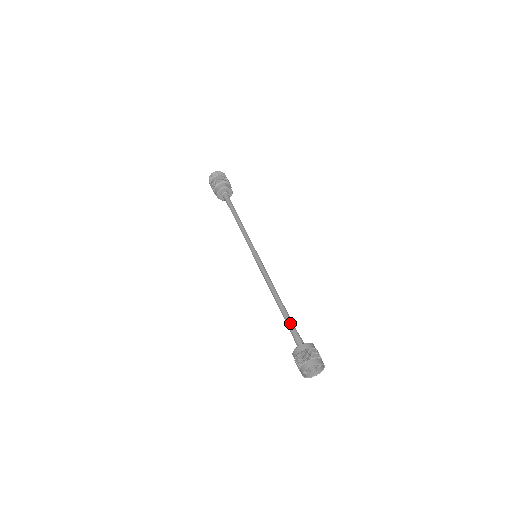
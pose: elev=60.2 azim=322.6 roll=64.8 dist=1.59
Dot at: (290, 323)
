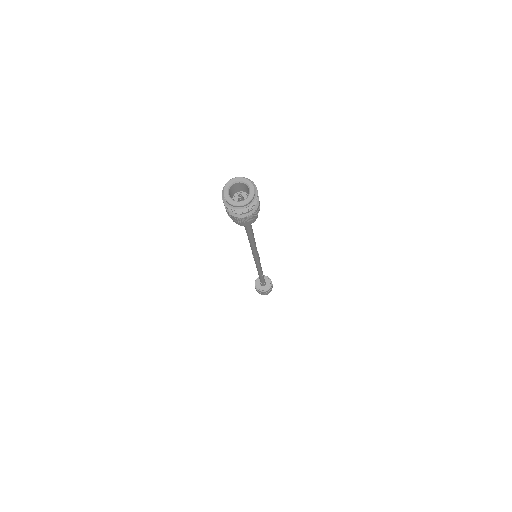
Dot at: (263, 280)
